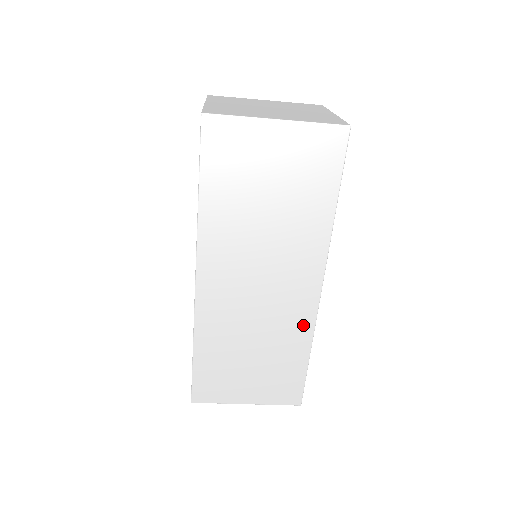
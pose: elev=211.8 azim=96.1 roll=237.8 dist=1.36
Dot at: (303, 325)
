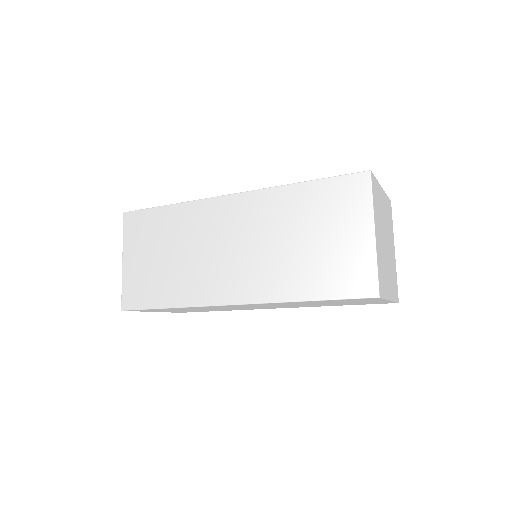
Dot at: (242, 309)
